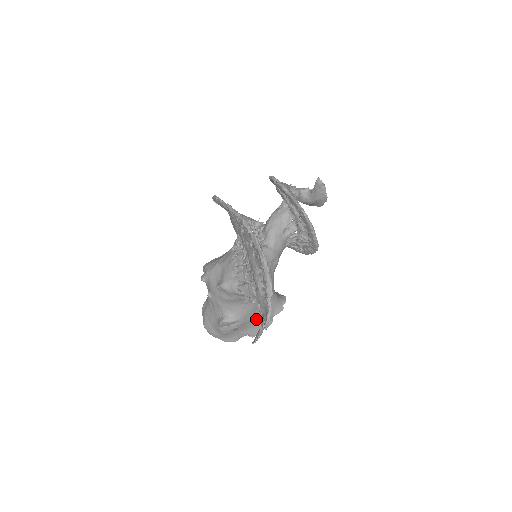
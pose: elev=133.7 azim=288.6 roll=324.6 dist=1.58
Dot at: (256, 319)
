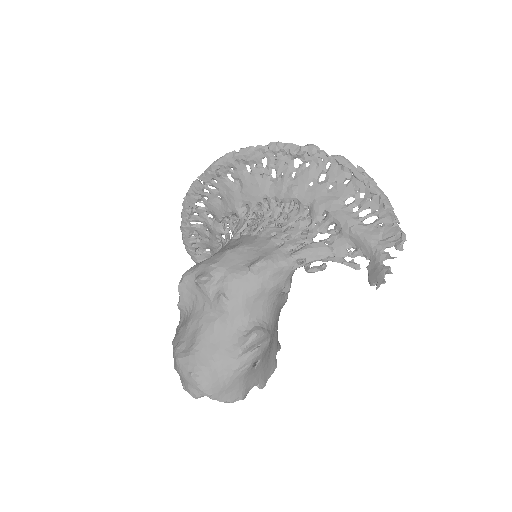
Dot at: (270, 349)
